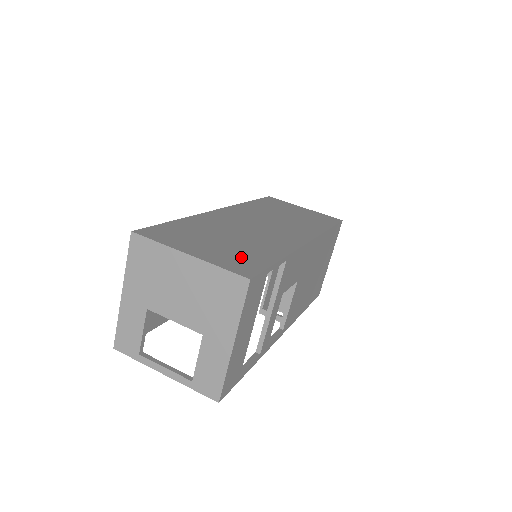
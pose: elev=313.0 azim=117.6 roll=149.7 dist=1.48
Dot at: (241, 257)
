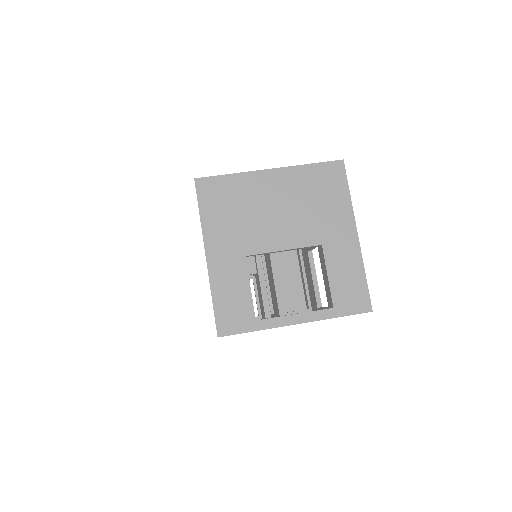
Dot at: occluded
